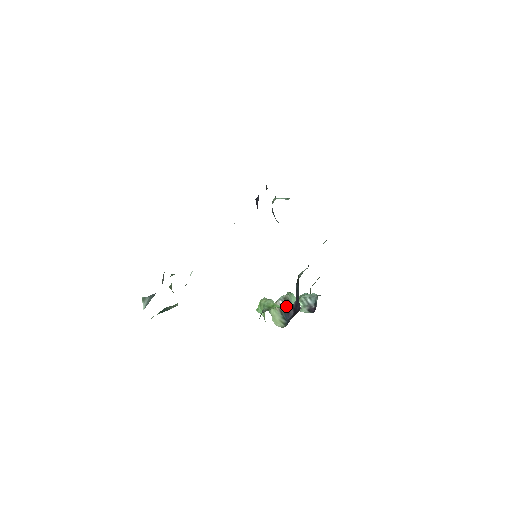
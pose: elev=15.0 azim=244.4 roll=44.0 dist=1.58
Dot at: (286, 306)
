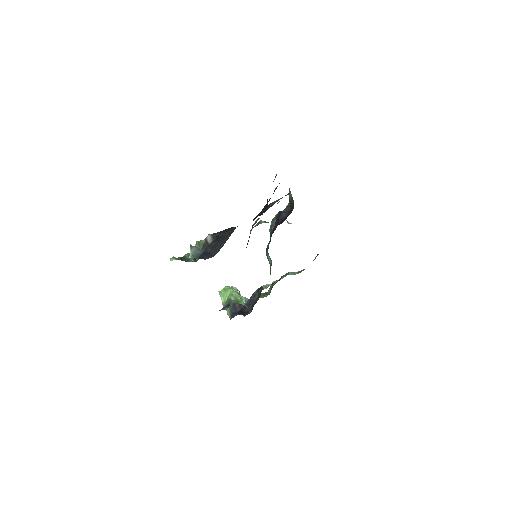
Dot at: occluded
